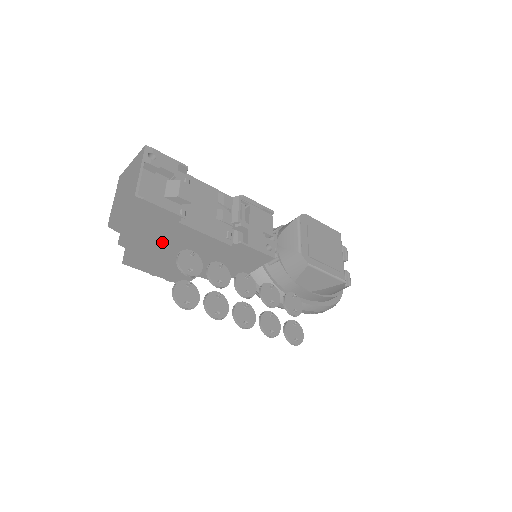
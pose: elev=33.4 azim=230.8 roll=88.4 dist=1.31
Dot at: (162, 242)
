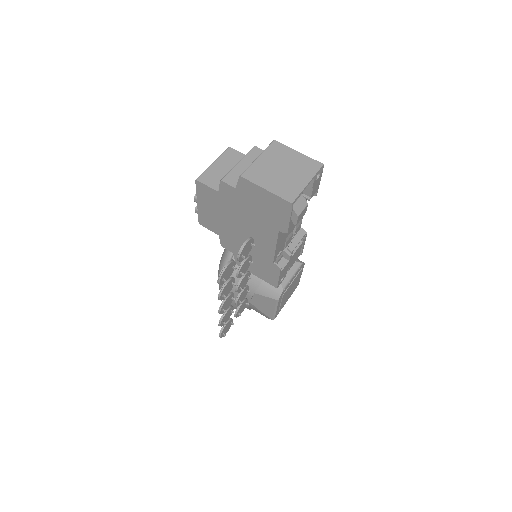
Dot at: (246, 215)
